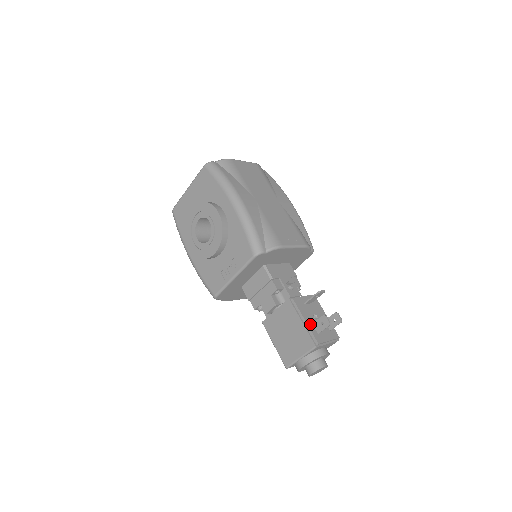
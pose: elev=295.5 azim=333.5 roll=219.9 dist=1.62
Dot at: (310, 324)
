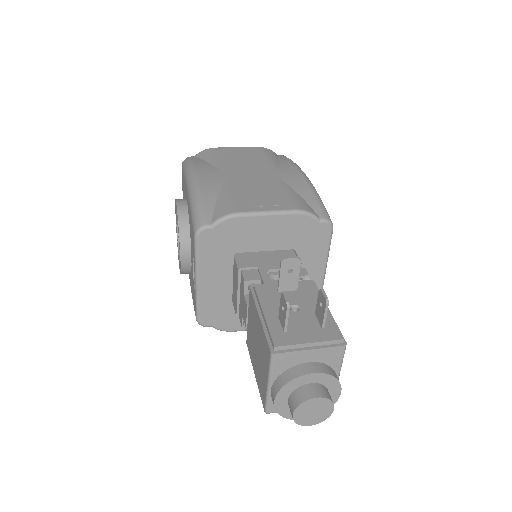
Dot at: (272, 318)
